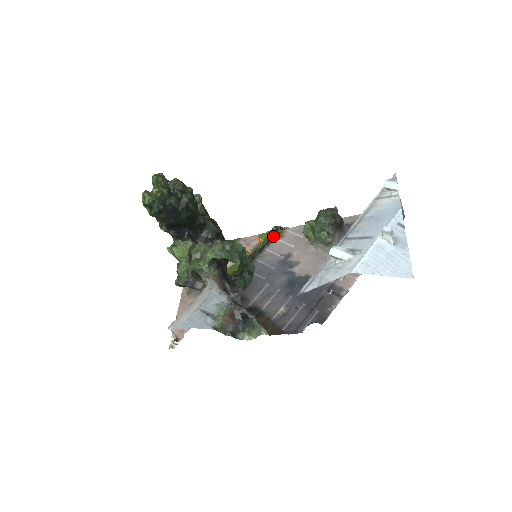
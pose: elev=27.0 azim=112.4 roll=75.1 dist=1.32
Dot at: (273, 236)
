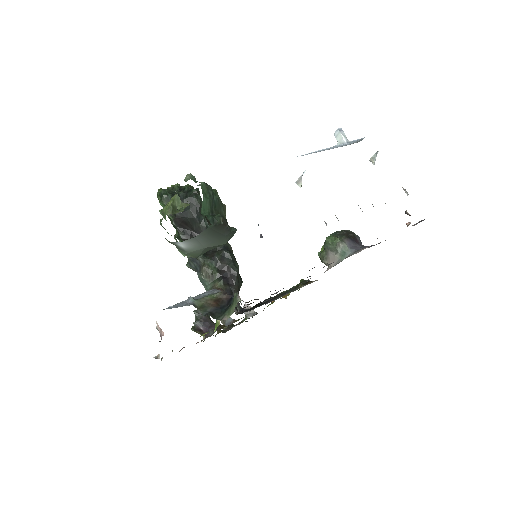
Dot at: (299, 285)
